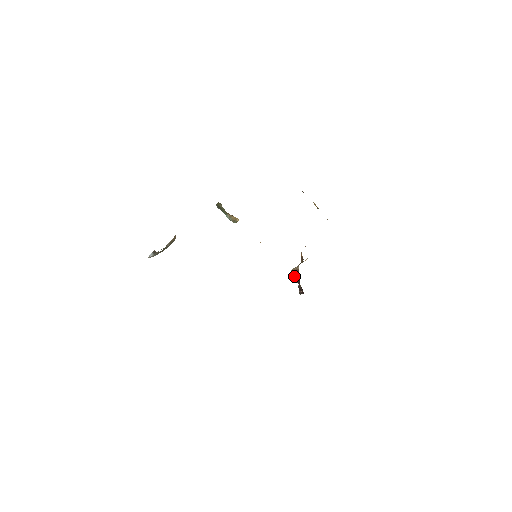
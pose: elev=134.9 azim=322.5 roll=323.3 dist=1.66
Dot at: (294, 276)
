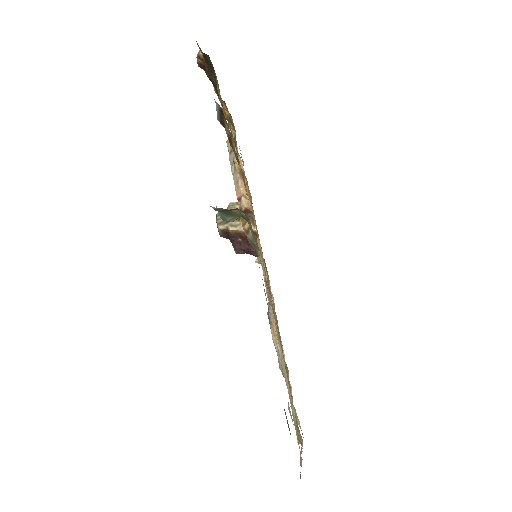
Dot at: (225, 233)
